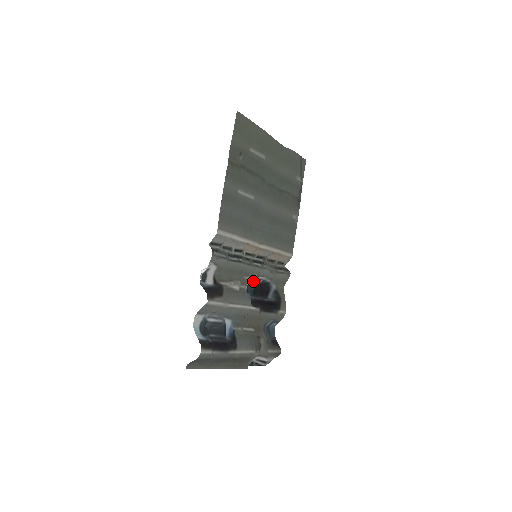
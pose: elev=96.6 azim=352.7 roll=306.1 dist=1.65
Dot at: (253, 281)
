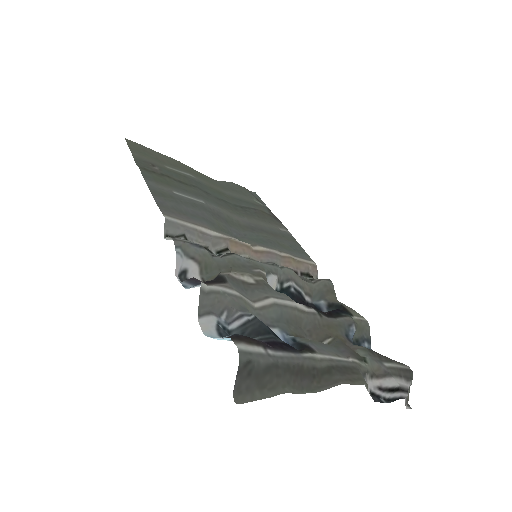
Dot at: occluded
